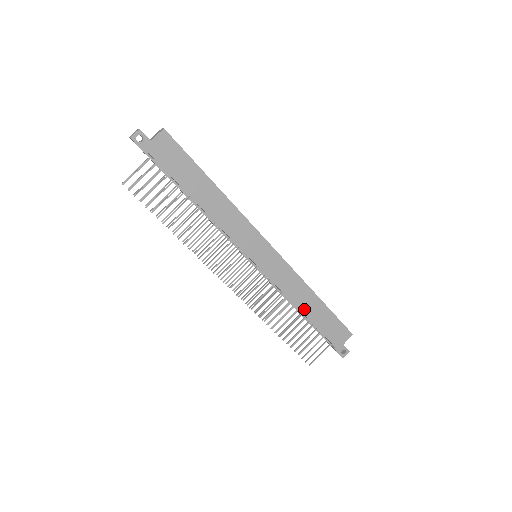
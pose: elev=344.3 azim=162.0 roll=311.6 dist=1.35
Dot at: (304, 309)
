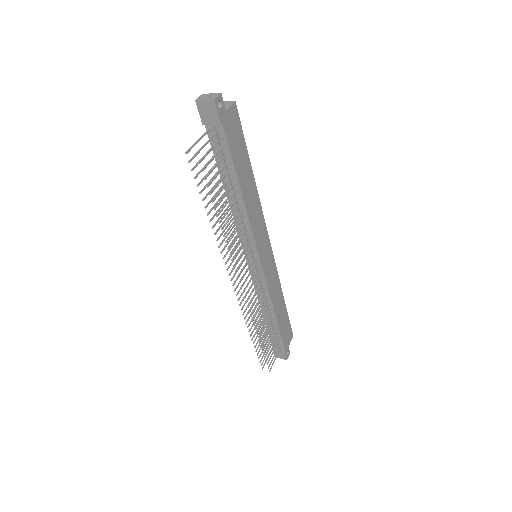
Dot at: (277, 312)
